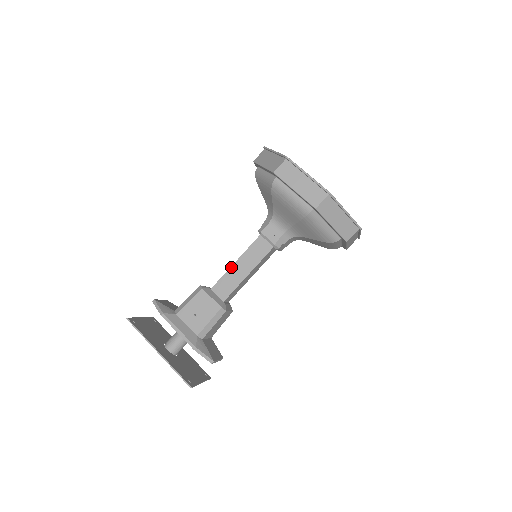
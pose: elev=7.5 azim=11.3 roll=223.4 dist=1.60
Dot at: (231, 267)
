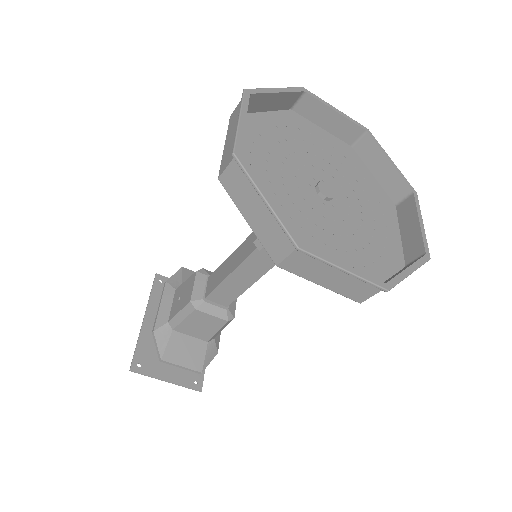
Dot at: (227, 258)
